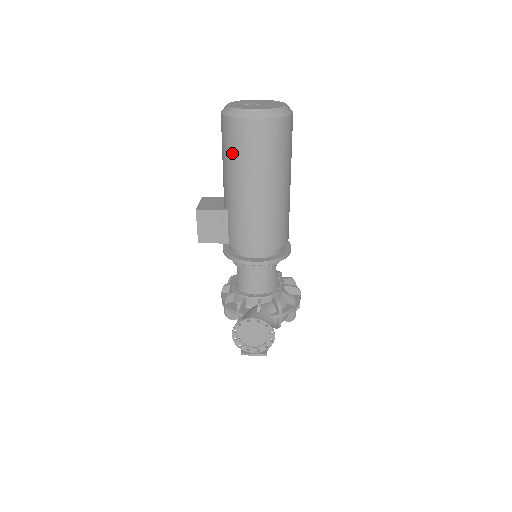
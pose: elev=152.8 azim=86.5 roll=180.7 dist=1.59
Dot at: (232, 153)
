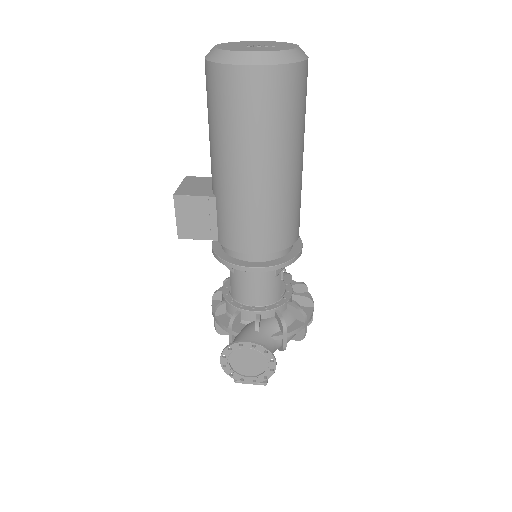
Dot at: (219, 117)
